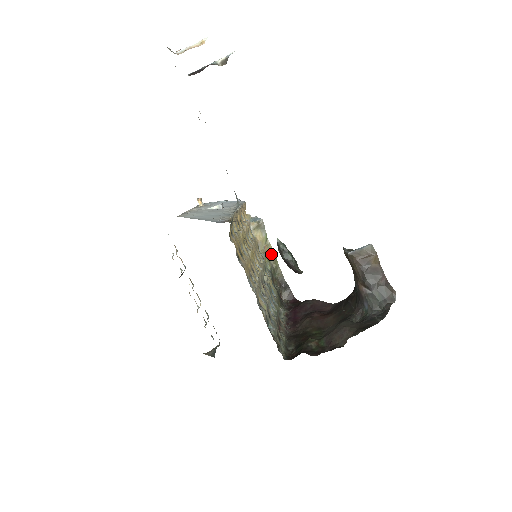
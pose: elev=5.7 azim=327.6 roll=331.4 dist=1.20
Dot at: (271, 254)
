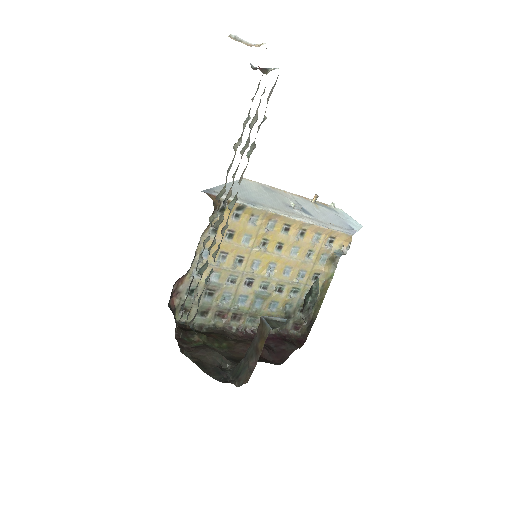
Dot at: (325, 291)
